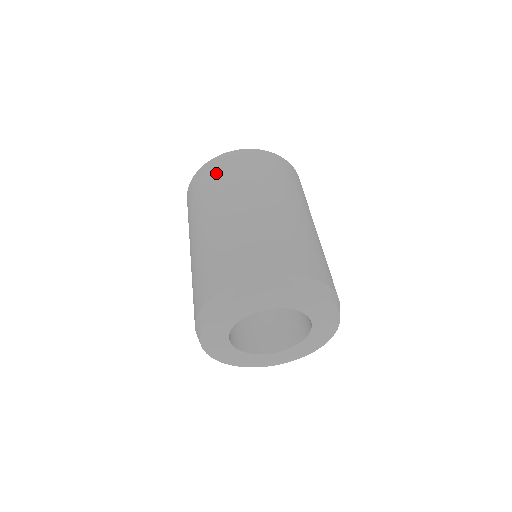
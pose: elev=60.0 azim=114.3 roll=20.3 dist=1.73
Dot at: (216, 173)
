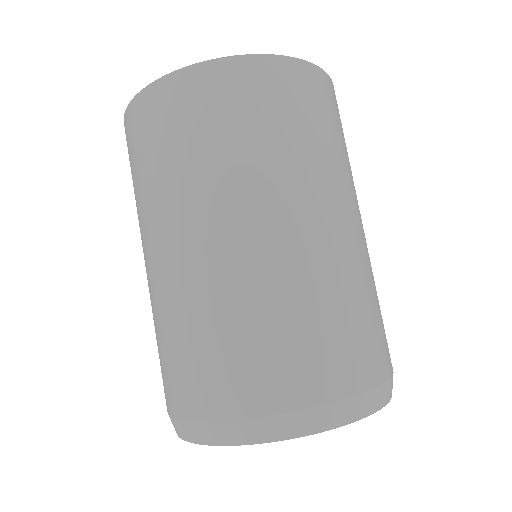
Dot at: (188, 118)
